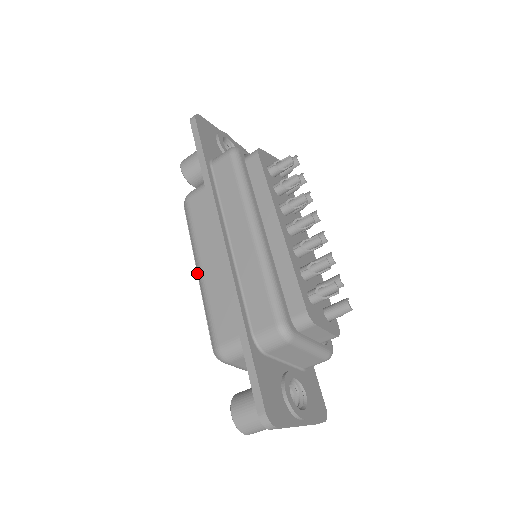
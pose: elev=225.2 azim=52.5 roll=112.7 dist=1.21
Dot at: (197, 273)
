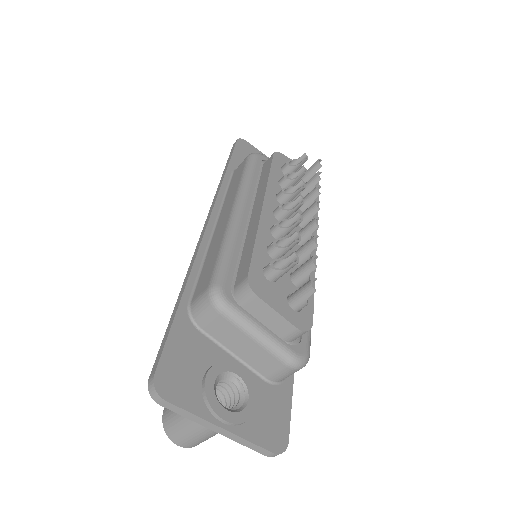
Dot at: occluded
